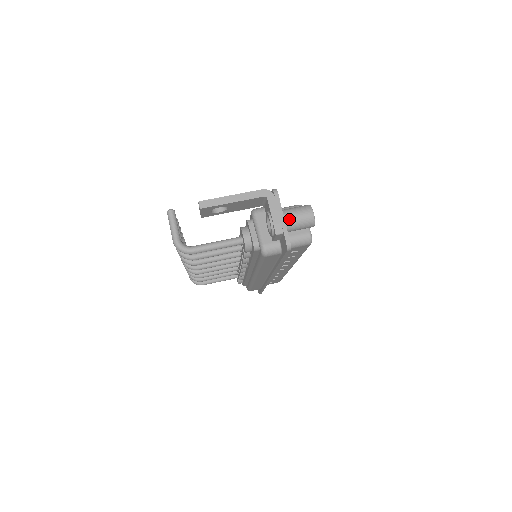
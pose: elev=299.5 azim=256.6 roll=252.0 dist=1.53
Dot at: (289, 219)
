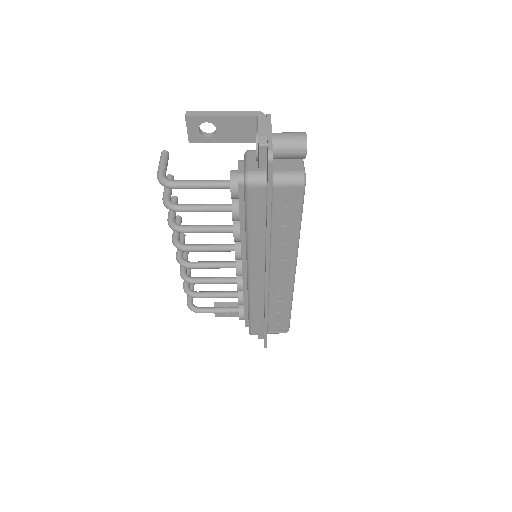
Dot at: (278, 137)
